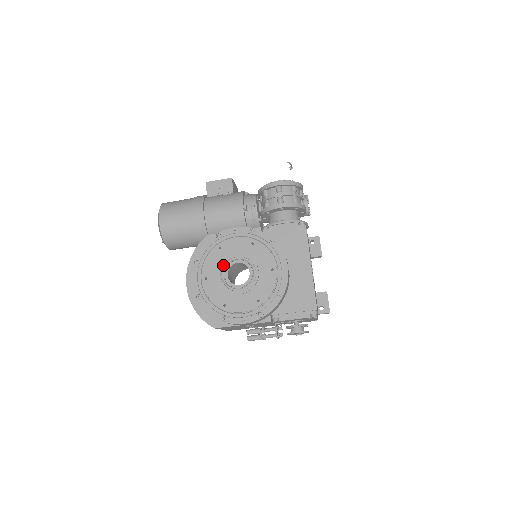
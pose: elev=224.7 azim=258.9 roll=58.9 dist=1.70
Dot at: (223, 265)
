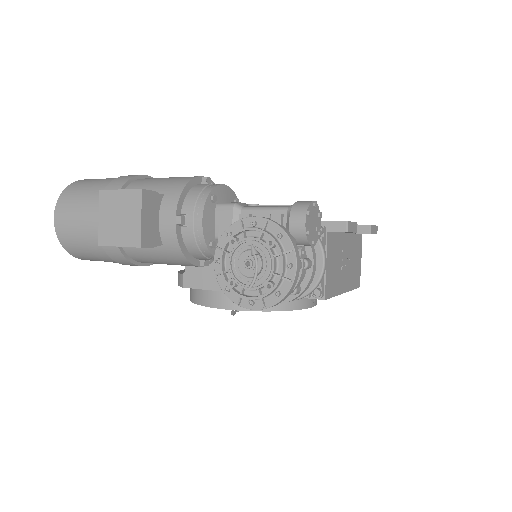
Dot at: occluded
